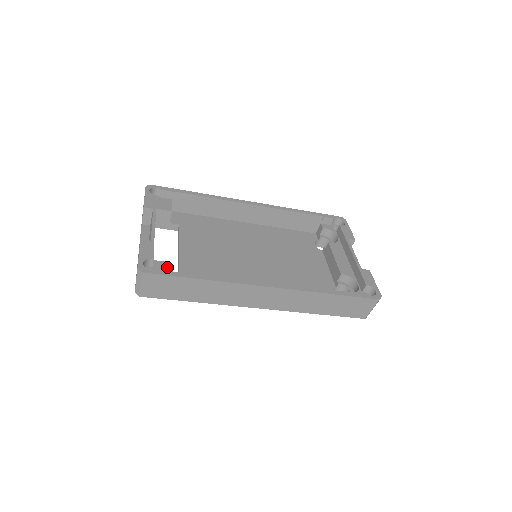
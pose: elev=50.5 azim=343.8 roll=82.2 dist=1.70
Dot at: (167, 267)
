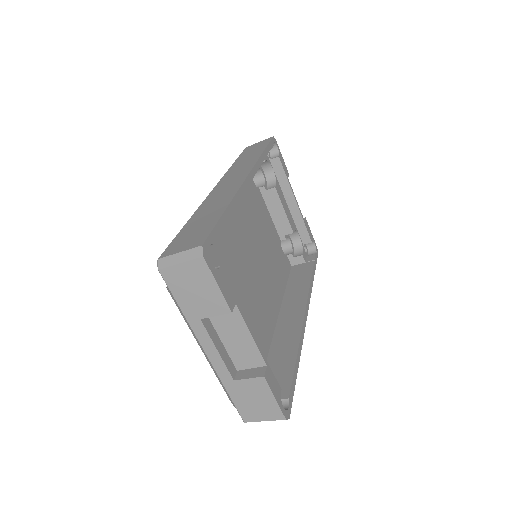
Dot at: occluded
